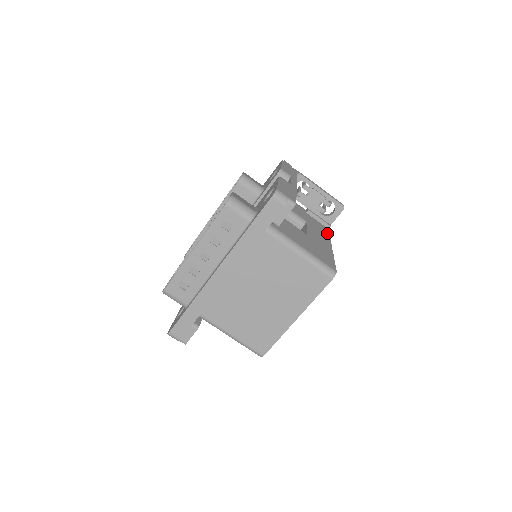
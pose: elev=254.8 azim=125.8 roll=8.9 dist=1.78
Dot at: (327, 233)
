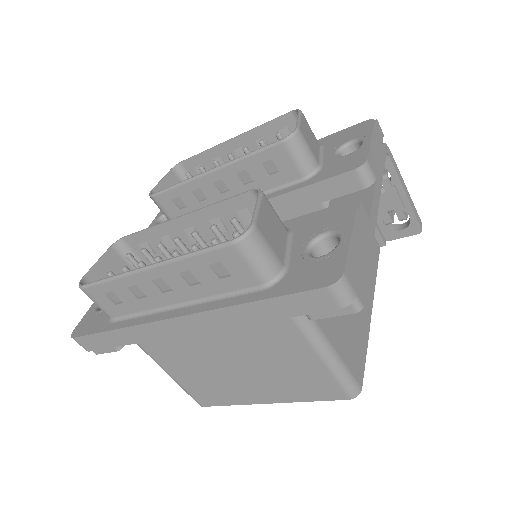
Dot at: (376, 262)
